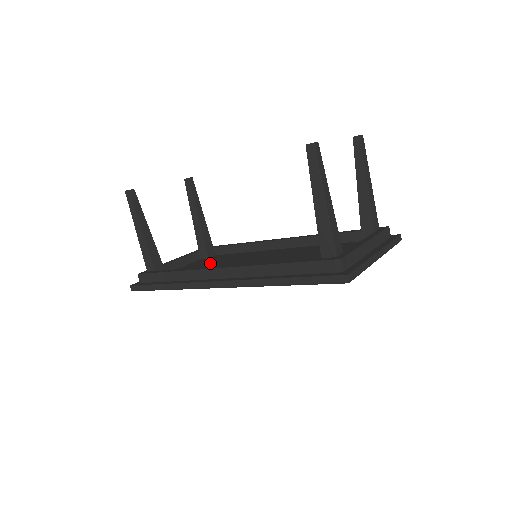
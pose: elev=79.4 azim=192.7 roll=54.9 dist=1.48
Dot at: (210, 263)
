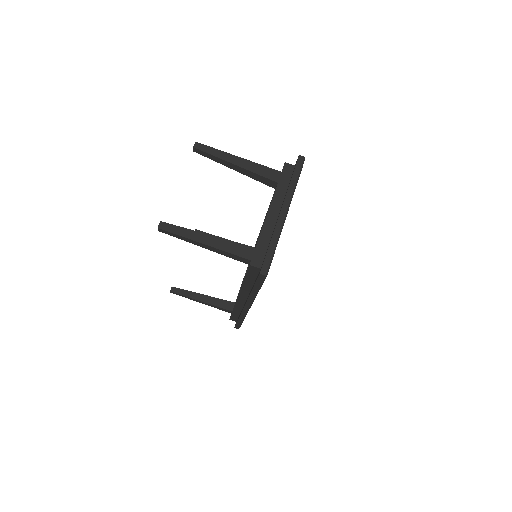
Dot at: occluded
